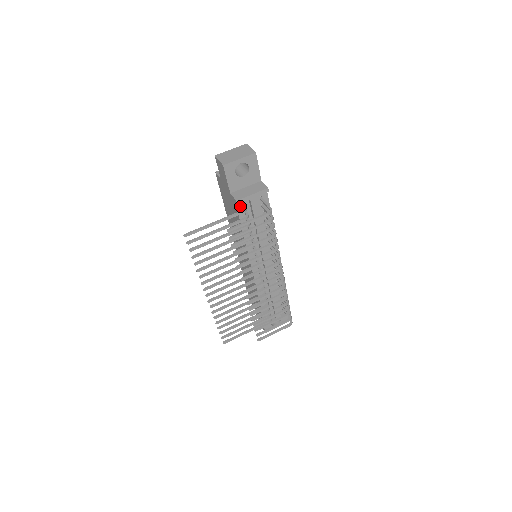
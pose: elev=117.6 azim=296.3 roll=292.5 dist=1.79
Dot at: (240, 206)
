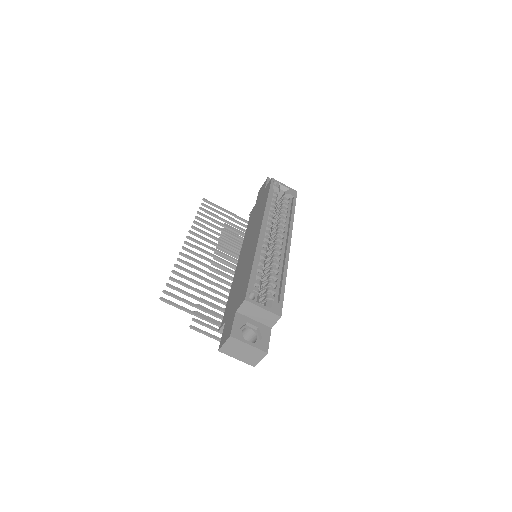
Dot at: occluded
